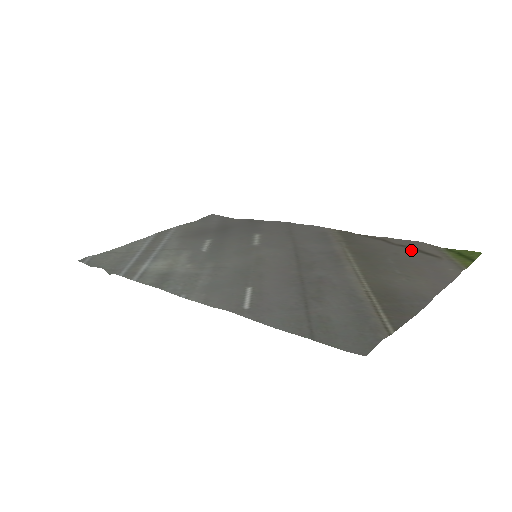
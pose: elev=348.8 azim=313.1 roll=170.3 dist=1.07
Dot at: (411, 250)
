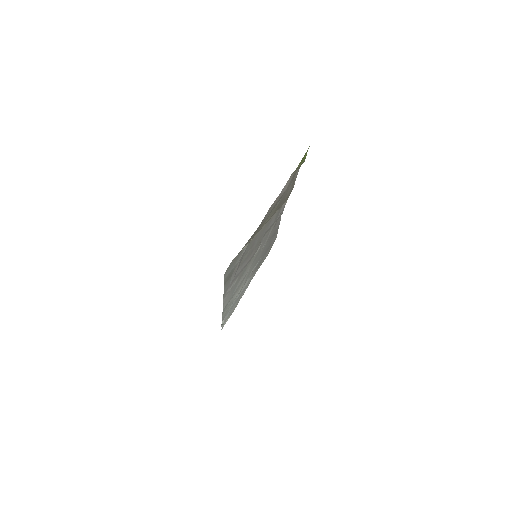
Dot at: occluded
